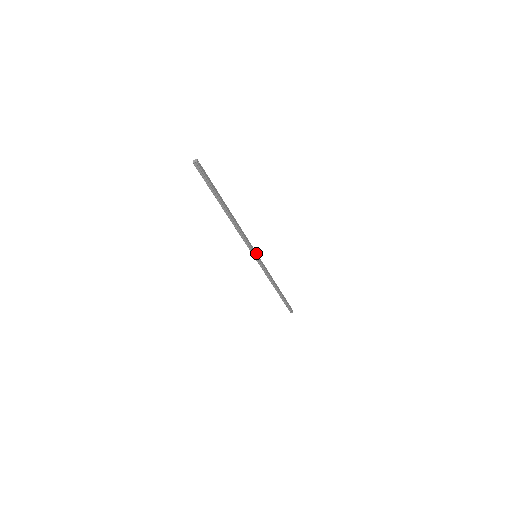
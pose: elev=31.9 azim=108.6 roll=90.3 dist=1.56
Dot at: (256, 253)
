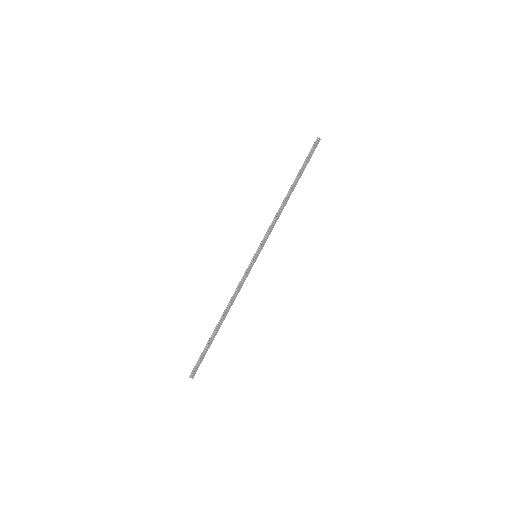
Dot at: (255, 259)
